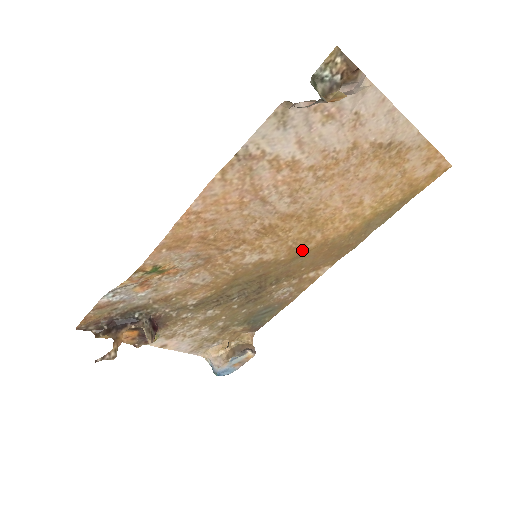
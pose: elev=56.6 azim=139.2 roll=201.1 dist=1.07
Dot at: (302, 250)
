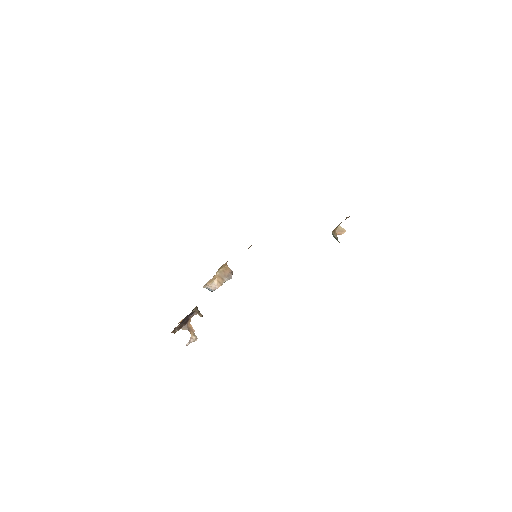
Dot at: occluded
